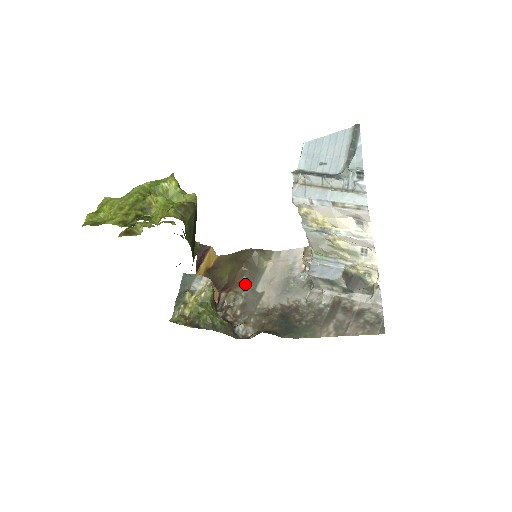
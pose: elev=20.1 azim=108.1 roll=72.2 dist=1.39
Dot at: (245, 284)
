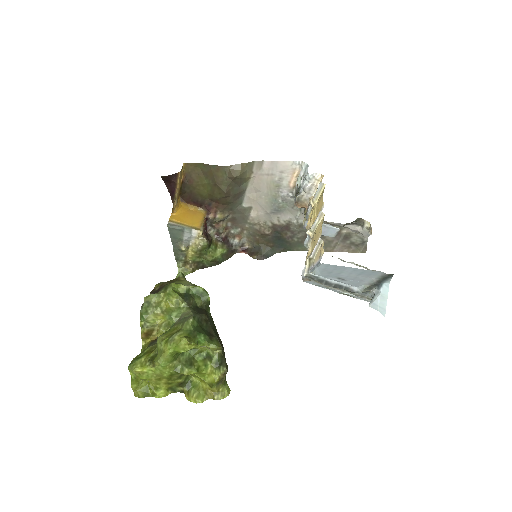
Dot at: (231, 206)
